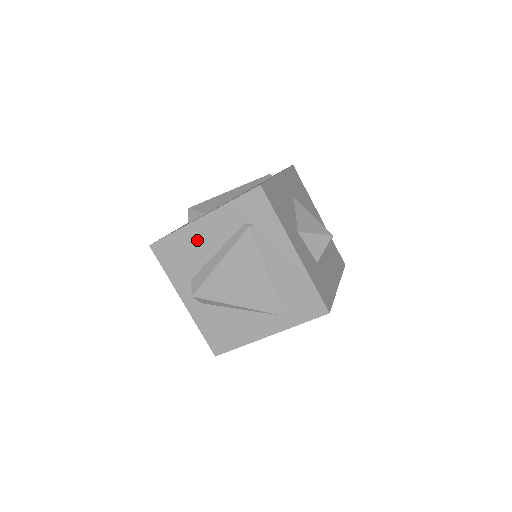
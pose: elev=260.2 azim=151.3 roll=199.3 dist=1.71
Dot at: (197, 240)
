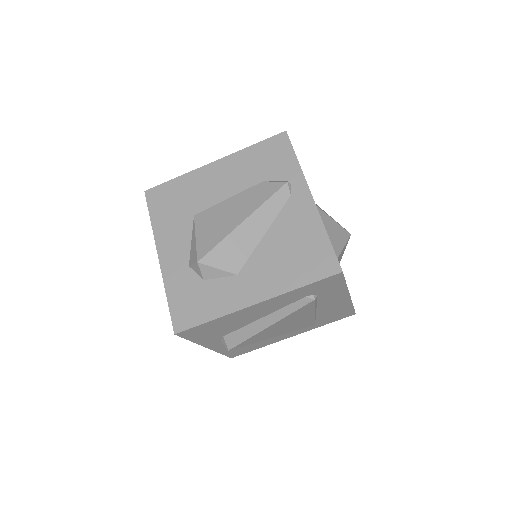
Dot at: (243, 317)
